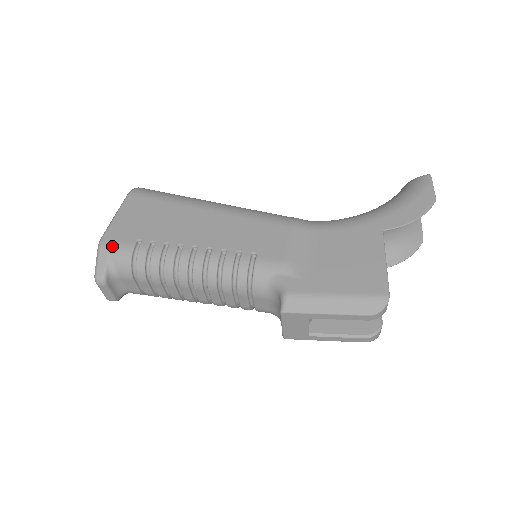
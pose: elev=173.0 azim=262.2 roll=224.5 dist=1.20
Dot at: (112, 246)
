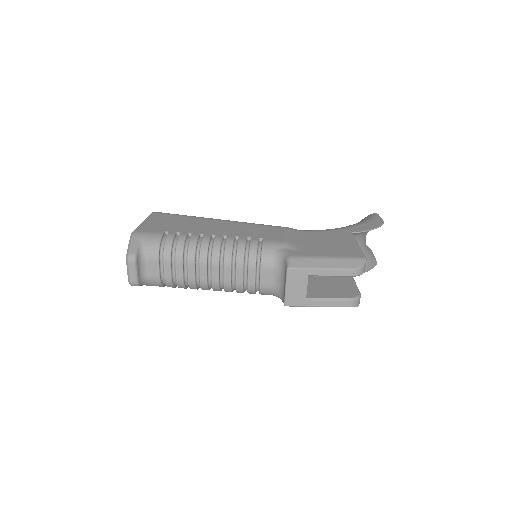
Dot at: (144, 234)
